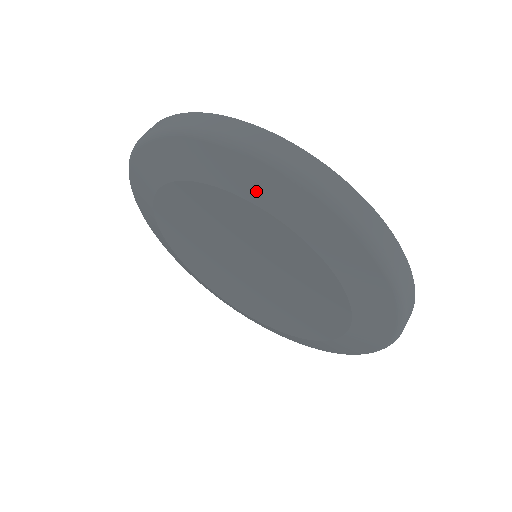
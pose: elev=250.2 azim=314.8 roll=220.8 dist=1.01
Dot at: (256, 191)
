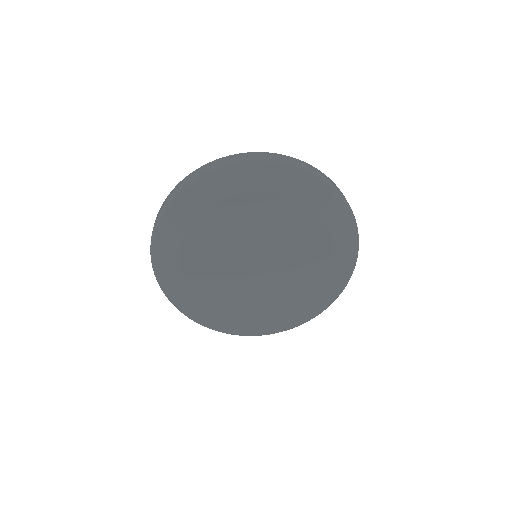
Dot at: (197, 204)
